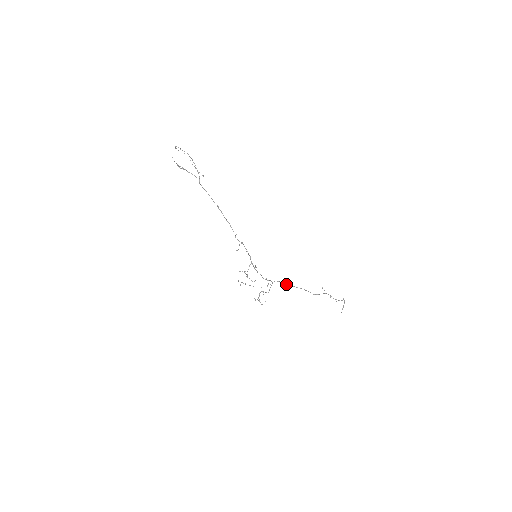
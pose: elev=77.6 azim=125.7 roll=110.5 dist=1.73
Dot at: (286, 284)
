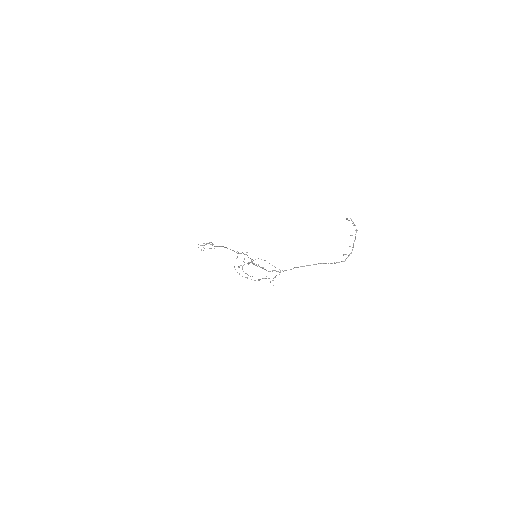
Dot at: occluded
